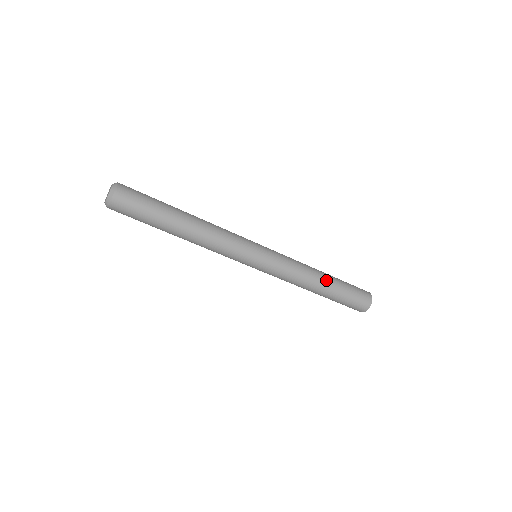
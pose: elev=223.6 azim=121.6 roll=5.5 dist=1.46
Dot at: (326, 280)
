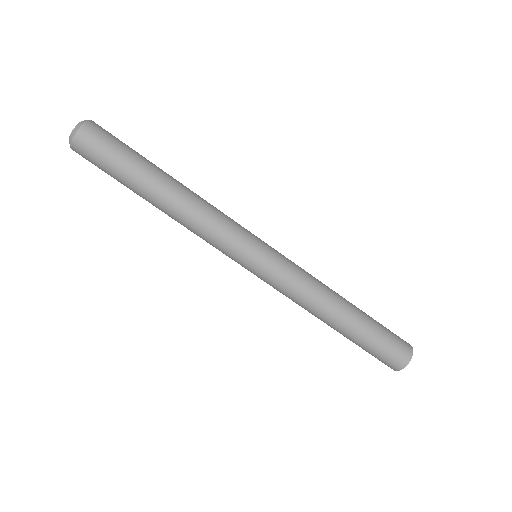
Dot at: (347, 312)
